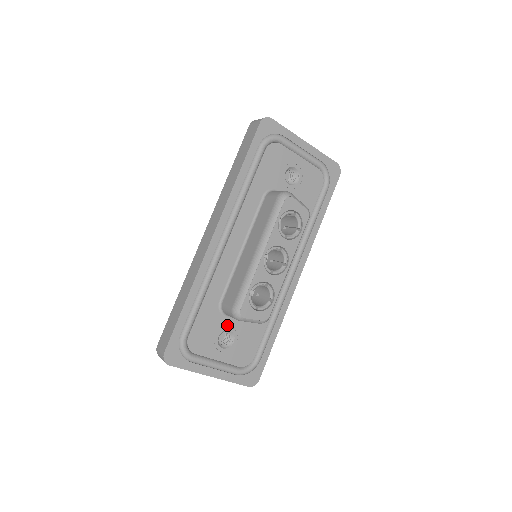
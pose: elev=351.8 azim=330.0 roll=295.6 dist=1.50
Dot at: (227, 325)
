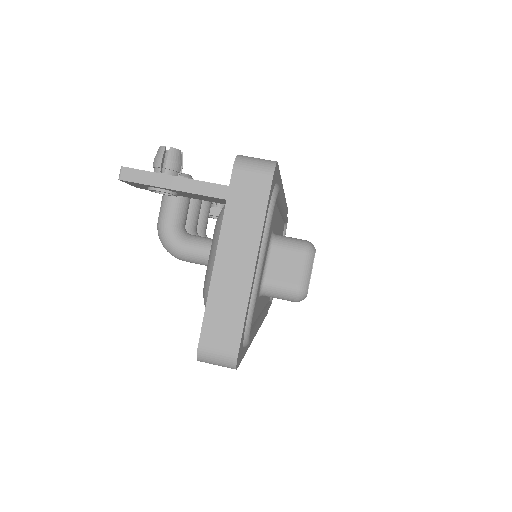
Dot at: occluded
